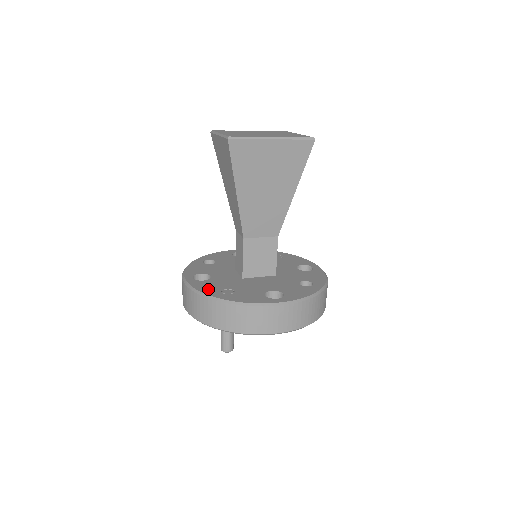
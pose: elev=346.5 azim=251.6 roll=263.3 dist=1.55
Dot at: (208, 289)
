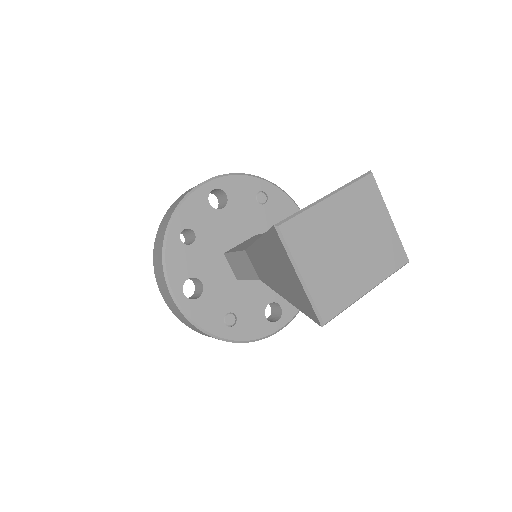
Dot at: (209, 321)
